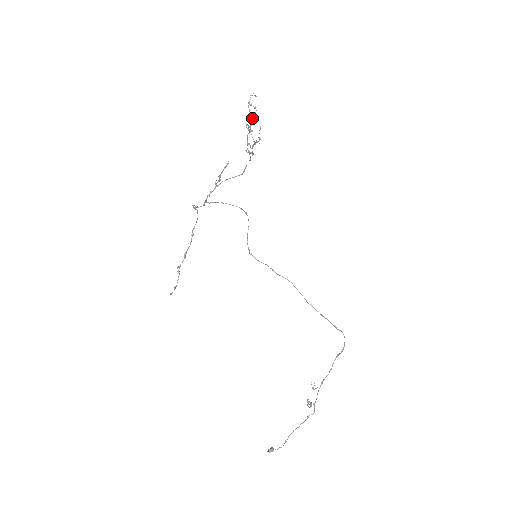
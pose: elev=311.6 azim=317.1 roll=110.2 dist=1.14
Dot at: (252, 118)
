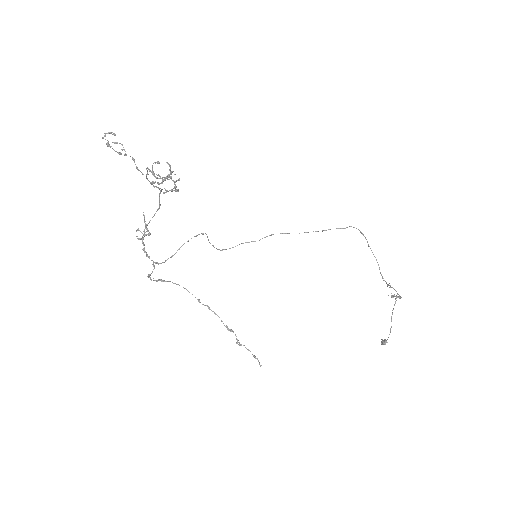
Dot at: (132, 158)
